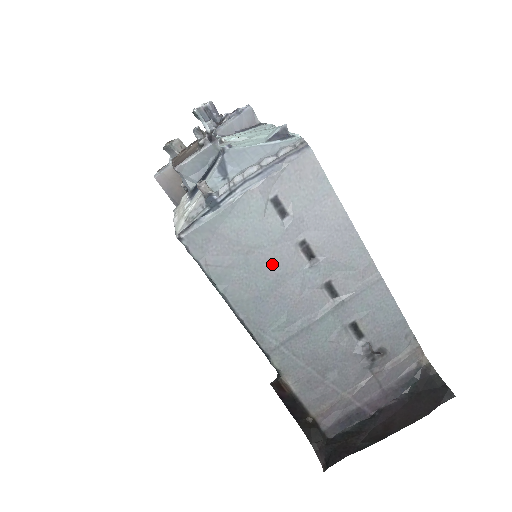
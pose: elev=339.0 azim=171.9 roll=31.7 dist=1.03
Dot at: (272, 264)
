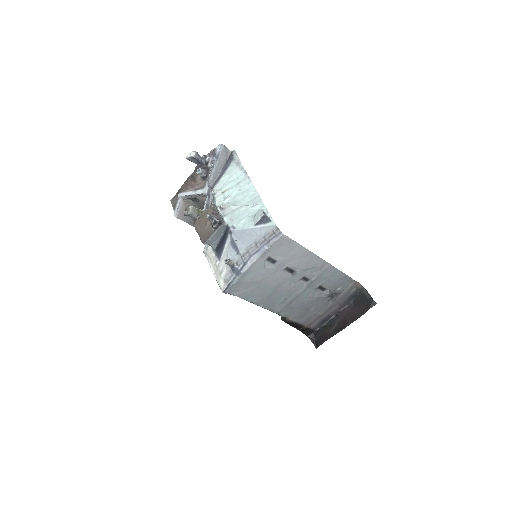
Dot at: (273, 282)
